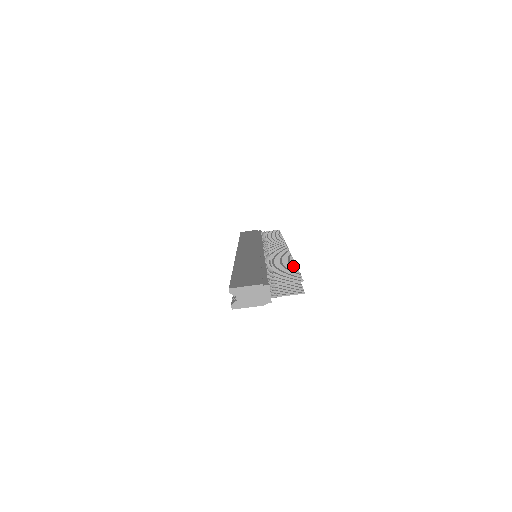
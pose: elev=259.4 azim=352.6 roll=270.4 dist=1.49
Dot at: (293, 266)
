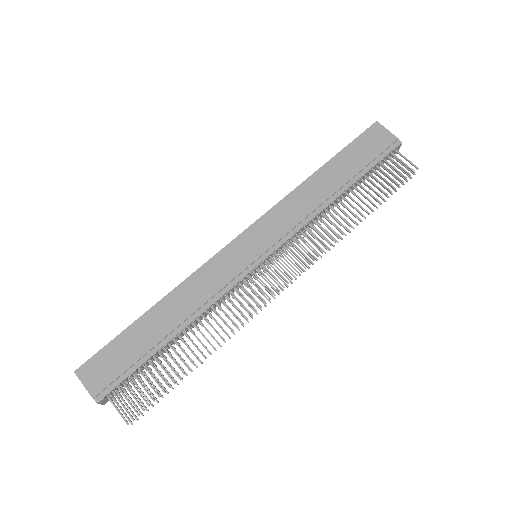
Dot at: (182, 371)
